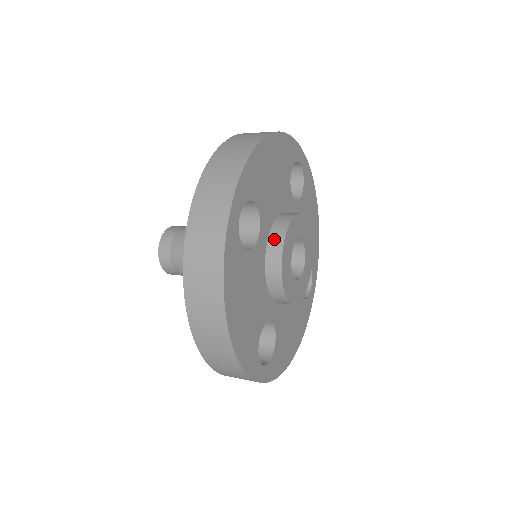
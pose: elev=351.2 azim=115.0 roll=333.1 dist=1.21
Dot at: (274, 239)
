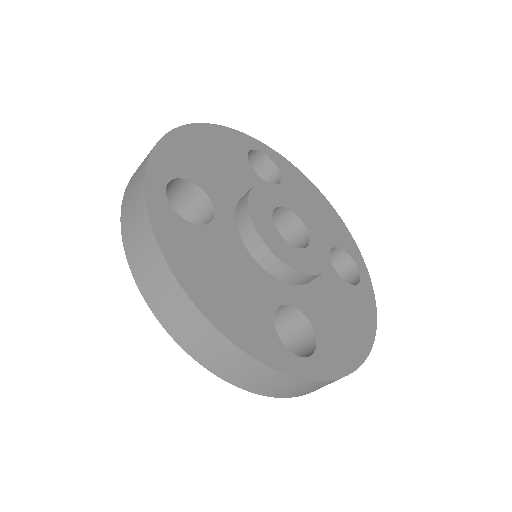
Dot at: occluded
